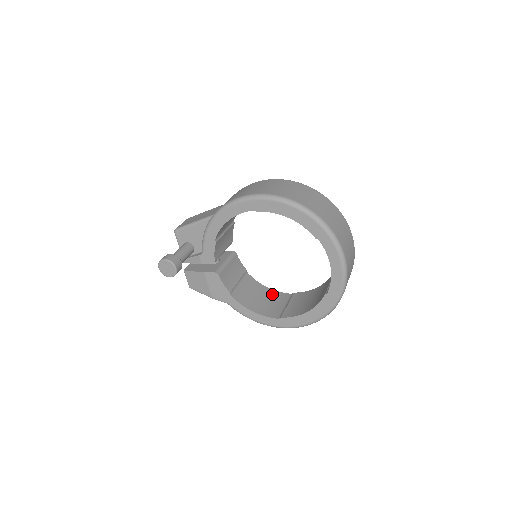
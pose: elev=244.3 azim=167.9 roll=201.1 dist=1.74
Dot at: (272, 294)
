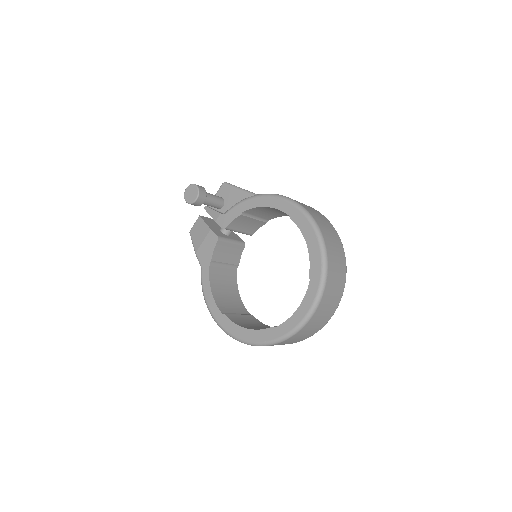
Dot at: (237, 299)
